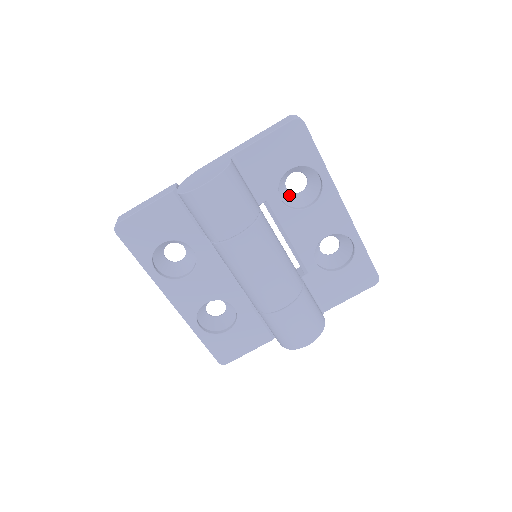
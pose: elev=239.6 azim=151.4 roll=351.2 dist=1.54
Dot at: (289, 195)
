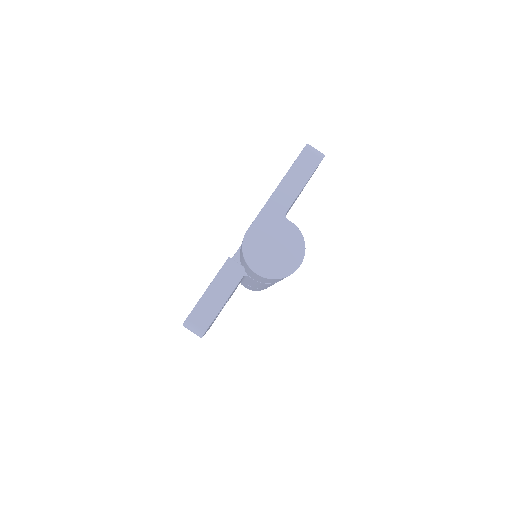
Dot at: occluded
